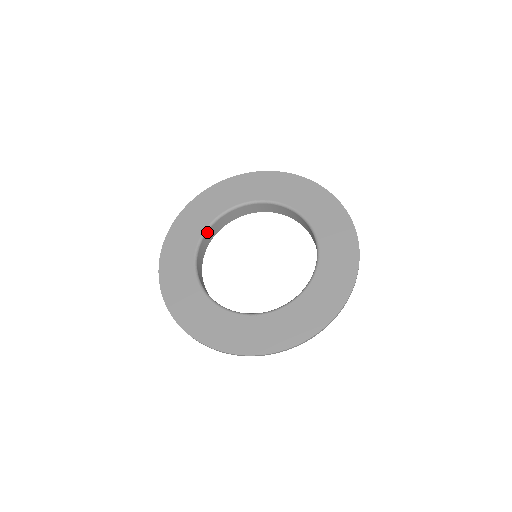
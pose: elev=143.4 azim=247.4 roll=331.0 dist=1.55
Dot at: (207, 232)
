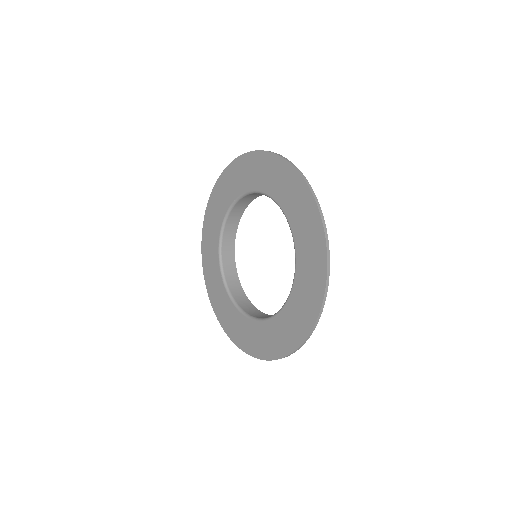
Dot at: (254, 193)
